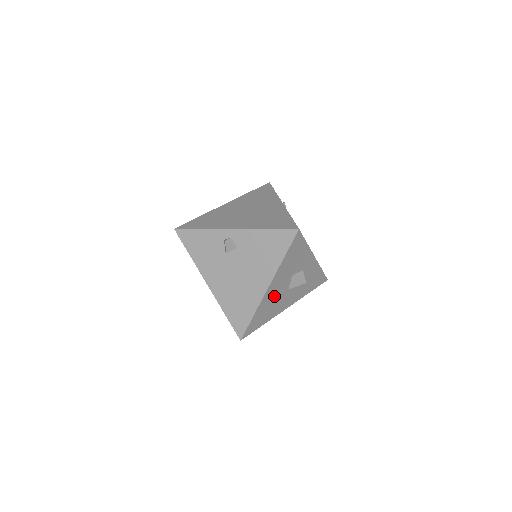
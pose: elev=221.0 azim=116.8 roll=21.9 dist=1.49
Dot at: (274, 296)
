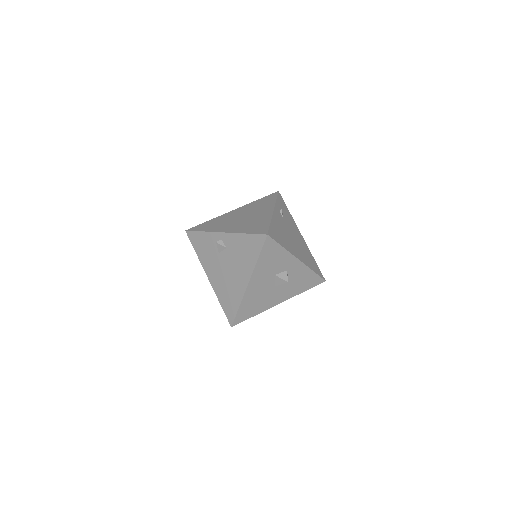
Dot at: (259, 291)
